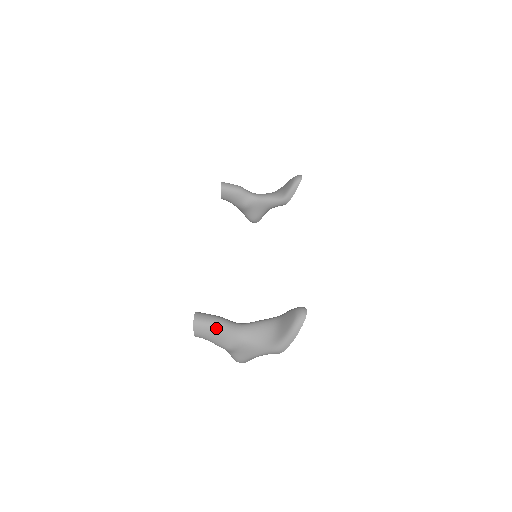
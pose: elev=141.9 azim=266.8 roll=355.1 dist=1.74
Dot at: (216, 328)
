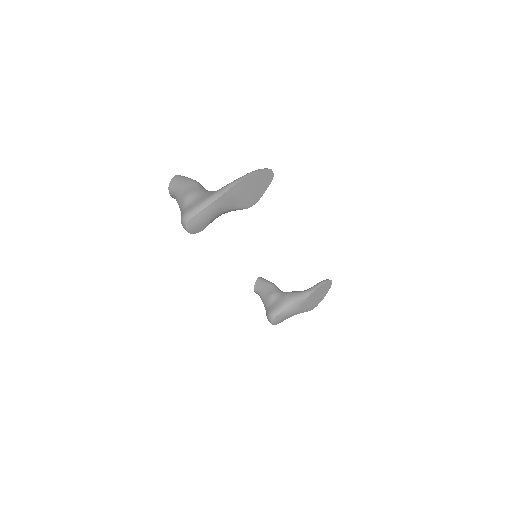
Dot at: (190, 180)
